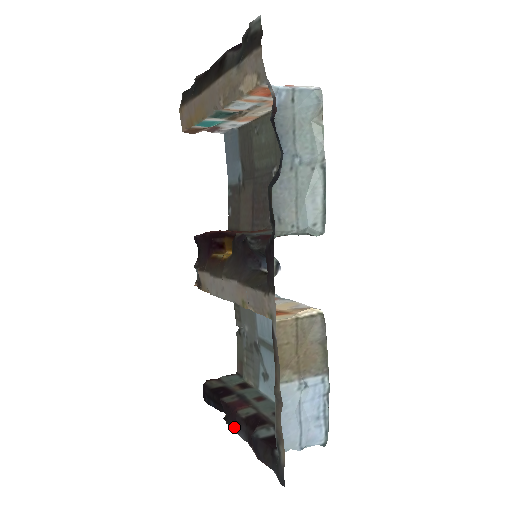
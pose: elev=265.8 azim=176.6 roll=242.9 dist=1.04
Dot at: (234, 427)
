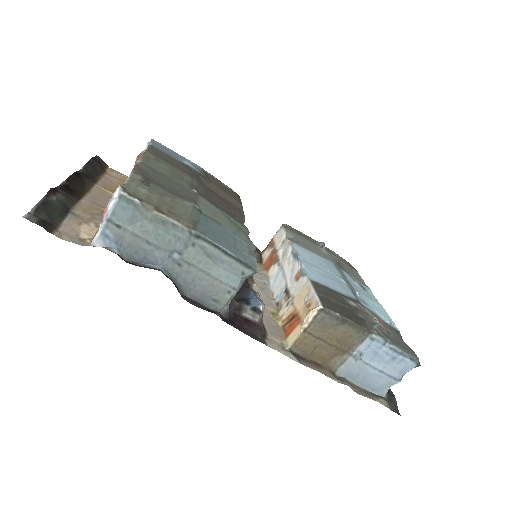
Dot at: occluded
